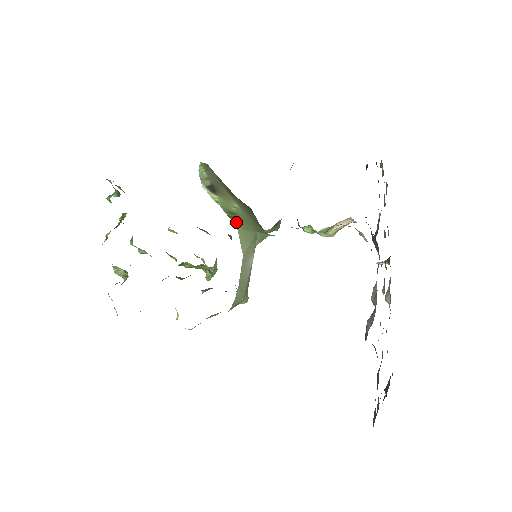
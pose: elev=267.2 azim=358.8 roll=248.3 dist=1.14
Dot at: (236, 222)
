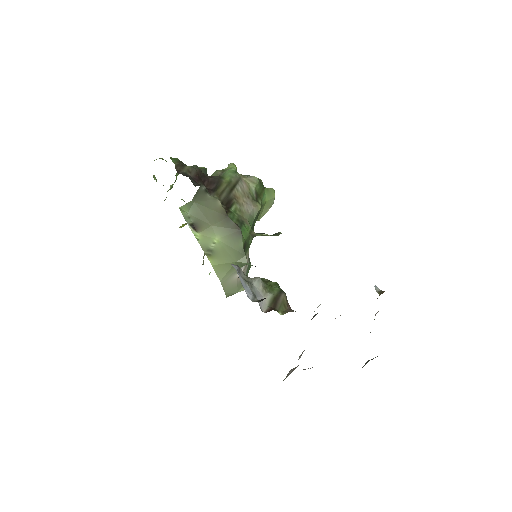
Dot at: (212, 259)
